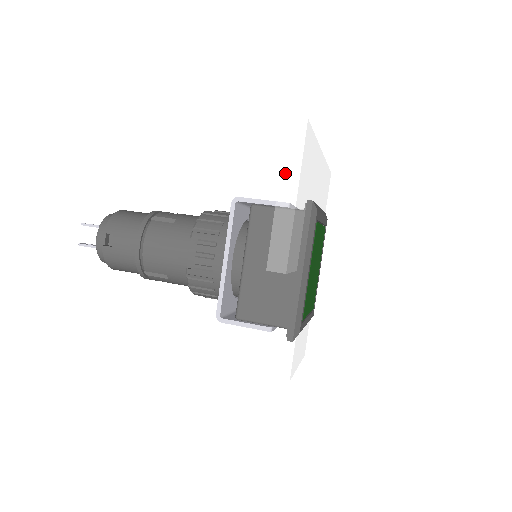
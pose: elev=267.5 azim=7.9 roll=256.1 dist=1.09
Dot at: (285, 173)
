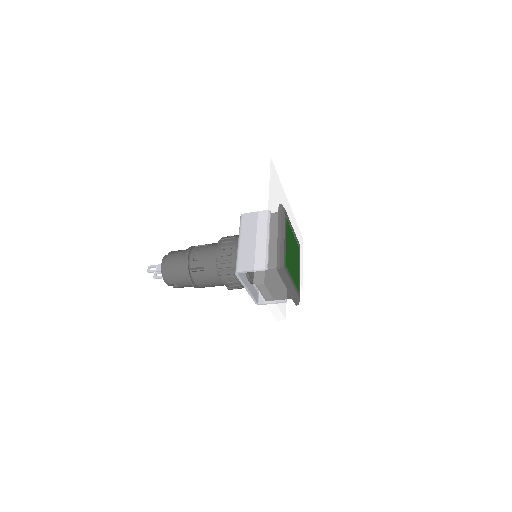
Dot at: (265, 299)
